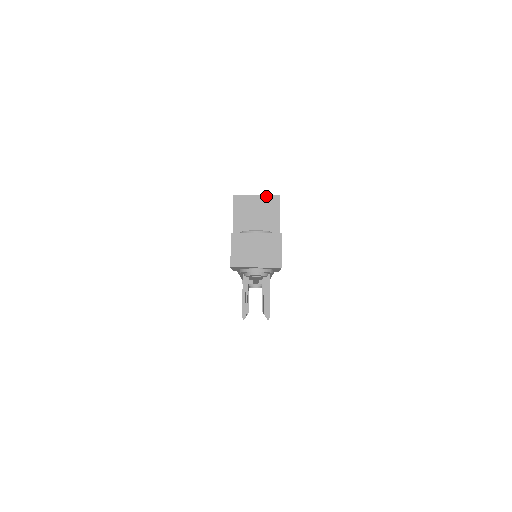
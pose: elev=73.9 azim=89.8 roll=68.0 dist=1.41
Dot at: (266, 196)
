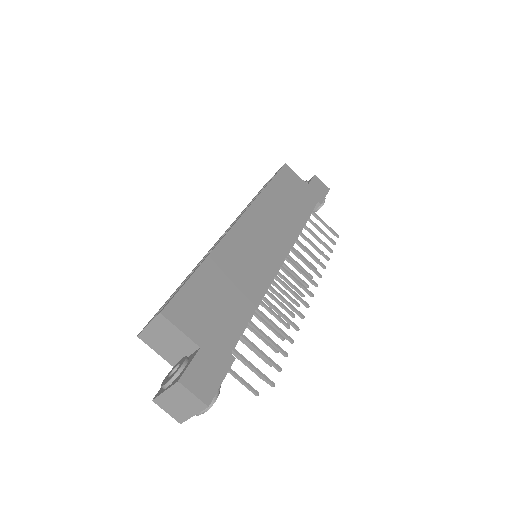
Dot at: (153, 321)
